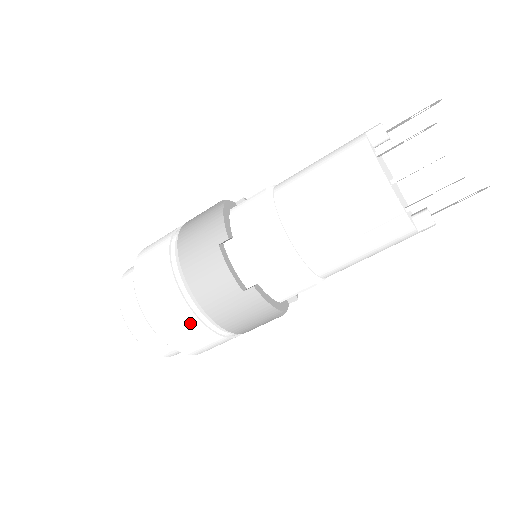
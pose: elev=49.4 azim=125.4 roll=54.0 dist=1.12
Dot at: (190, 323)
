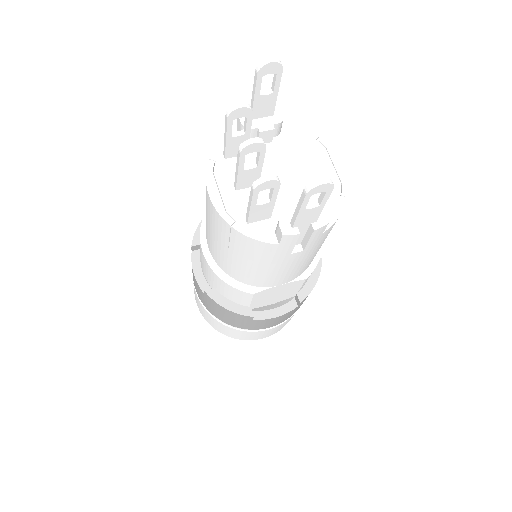
Dot at: (207, 314)
